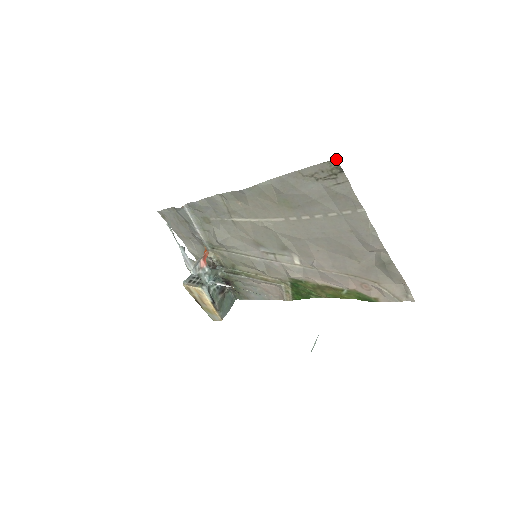
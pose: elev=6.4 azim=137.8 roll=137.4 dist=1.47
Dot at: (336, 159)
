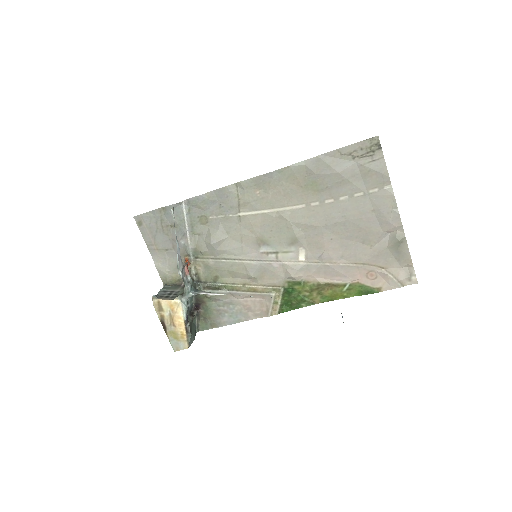
Dot at: (378, 136)
